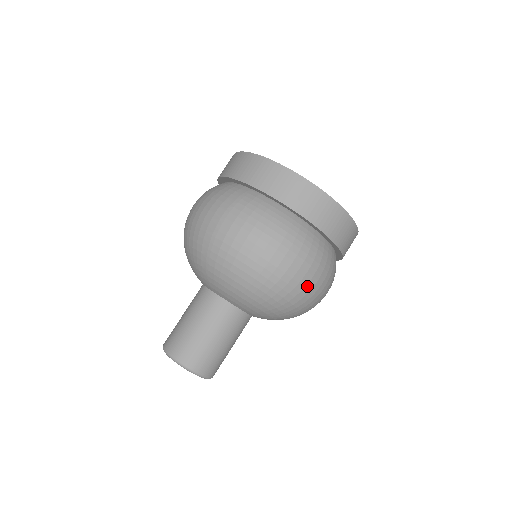
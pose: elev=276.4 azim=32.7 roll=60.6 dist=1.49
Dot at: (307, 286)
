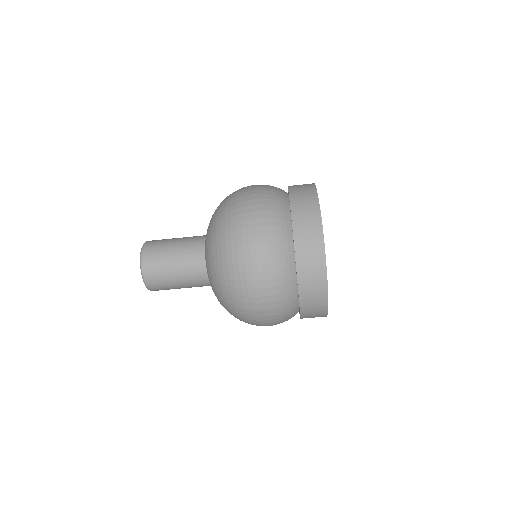
Dot at: occluded
